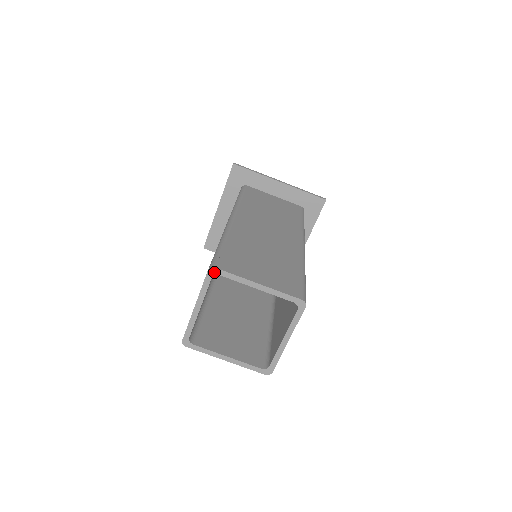
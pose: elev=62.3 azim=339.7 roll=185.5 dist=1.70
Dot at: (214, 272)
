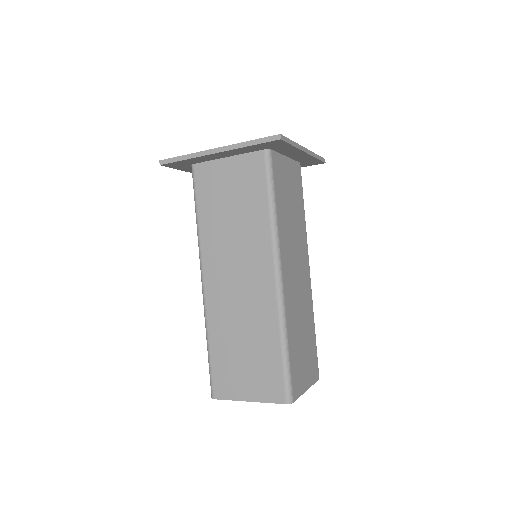
Dot at: (289, 402)
